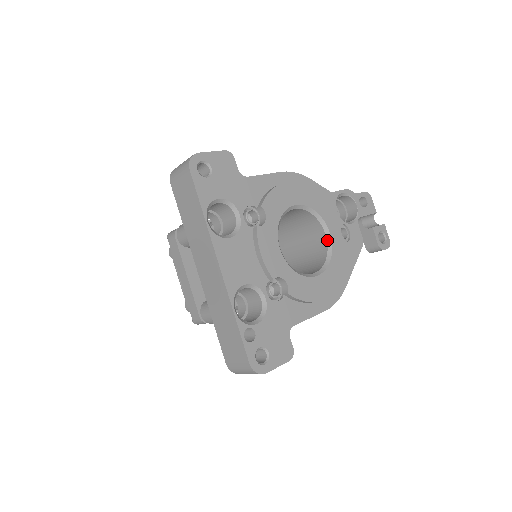
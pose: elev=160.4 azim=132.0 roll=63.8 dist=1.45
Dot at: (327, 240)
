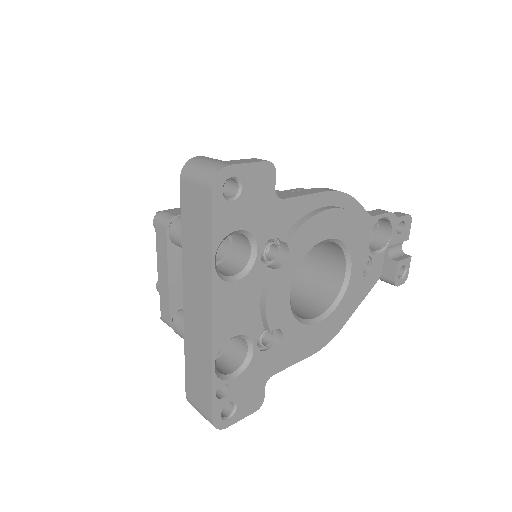
Dot at: (345, 278)
